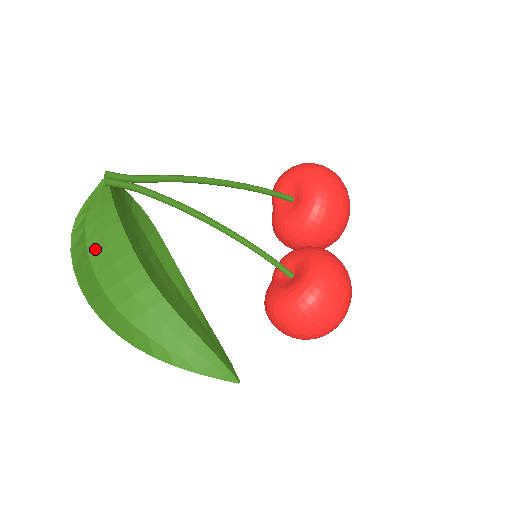
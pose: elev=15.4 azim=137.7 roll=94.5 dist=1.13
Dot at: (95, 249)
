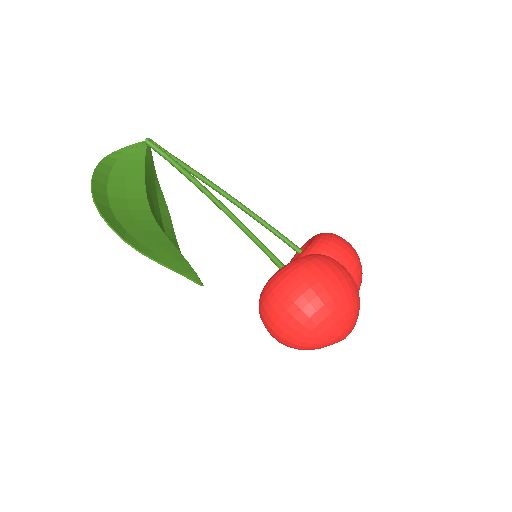
Dot at: (117, 174)
